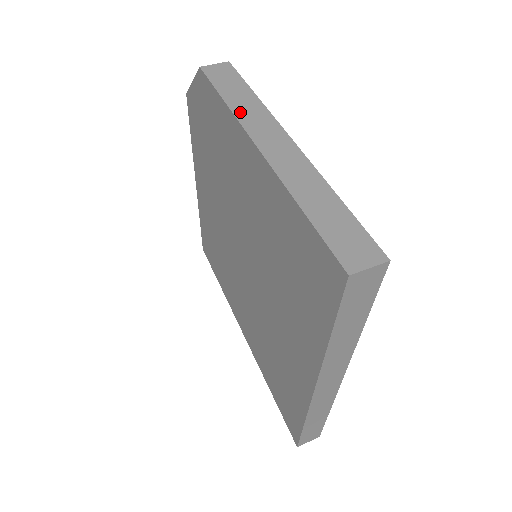
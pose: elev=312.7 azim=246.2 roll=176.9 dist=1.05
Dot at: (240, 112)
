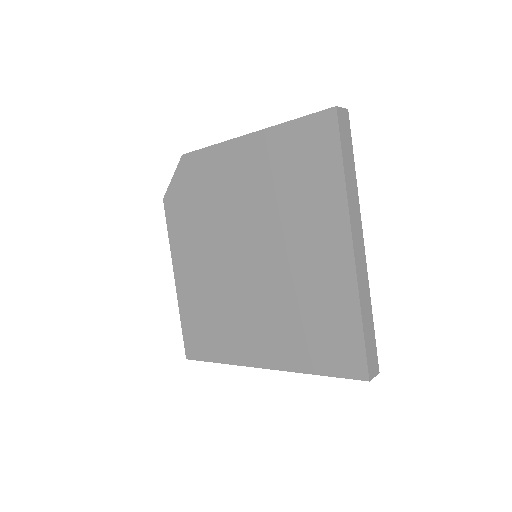
Dot at: (225, 142)
